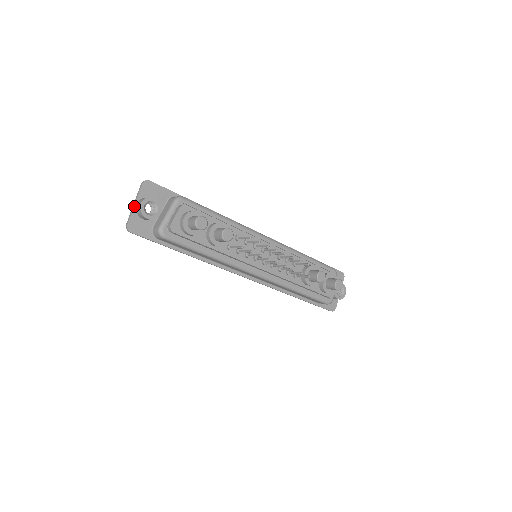
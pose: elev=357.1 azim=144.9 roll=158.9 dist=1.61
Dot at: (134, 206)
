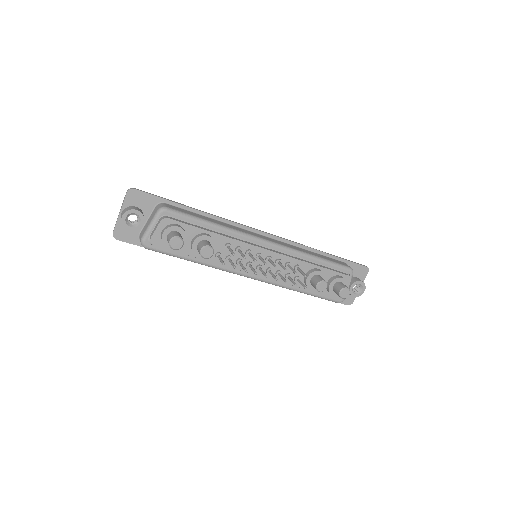
Dot at: (119, 215)
